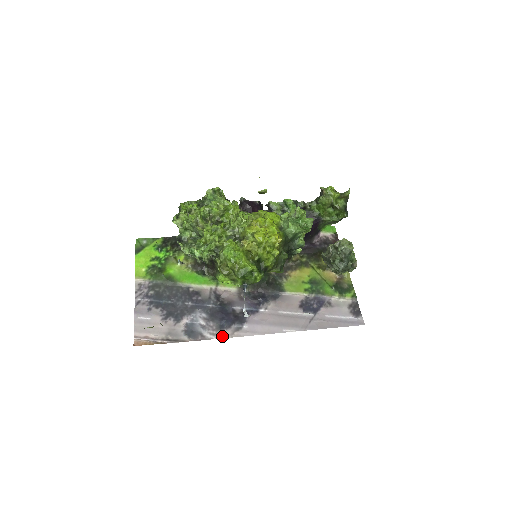
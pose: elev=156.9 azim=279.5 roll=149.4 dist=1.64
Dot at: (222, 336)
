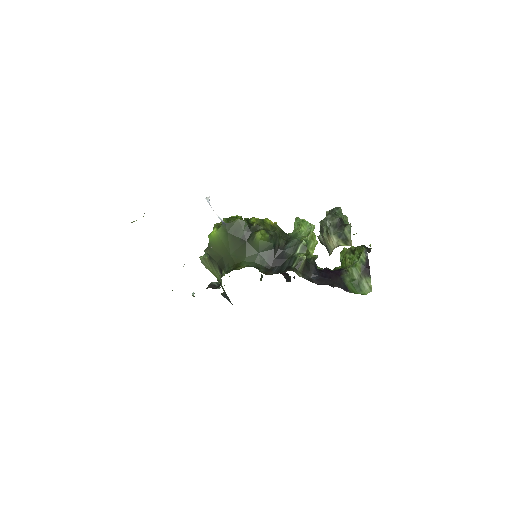
Dot at: occluded
